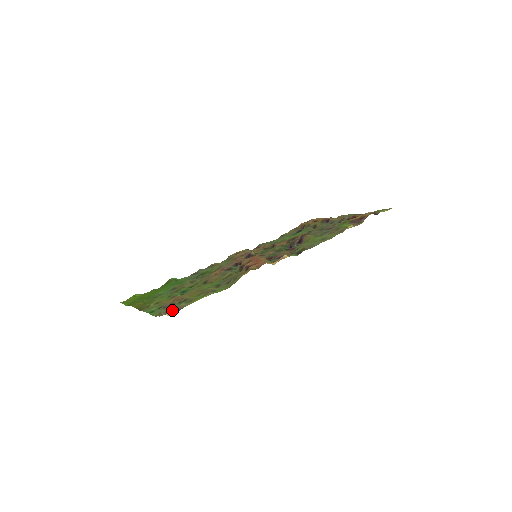
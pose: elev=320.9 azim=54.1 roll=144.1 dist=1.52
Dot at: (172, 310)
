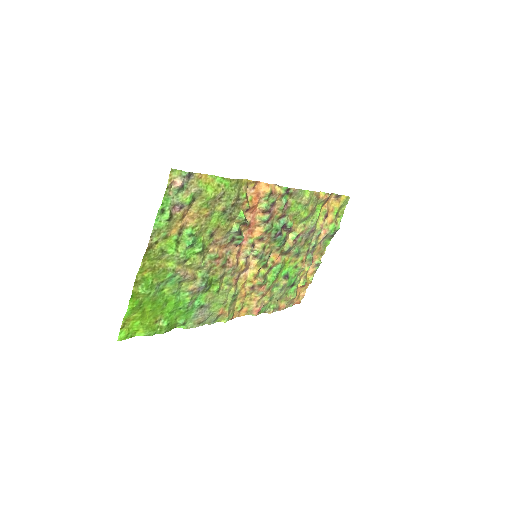
Dot at: (183, 186)
